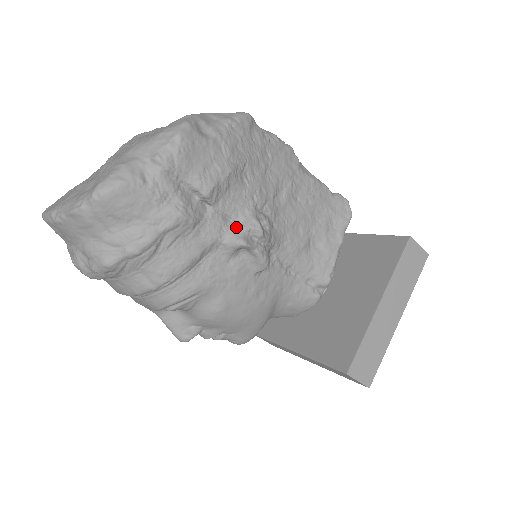
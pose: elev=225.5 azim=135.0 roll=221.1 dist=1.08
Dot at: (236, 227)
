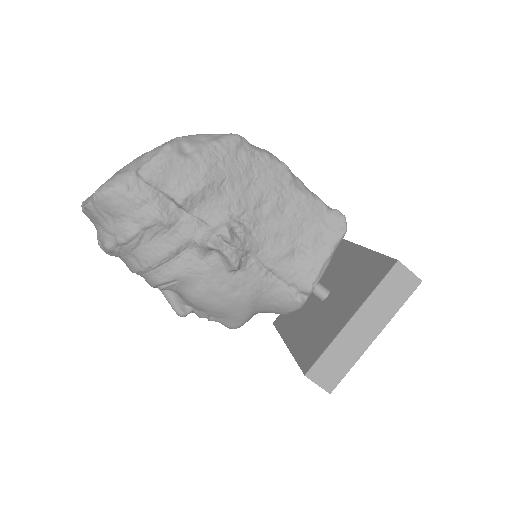
Dot at: (209, 231)
